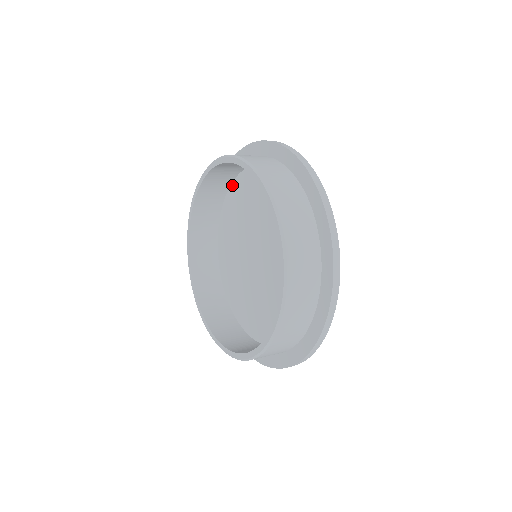
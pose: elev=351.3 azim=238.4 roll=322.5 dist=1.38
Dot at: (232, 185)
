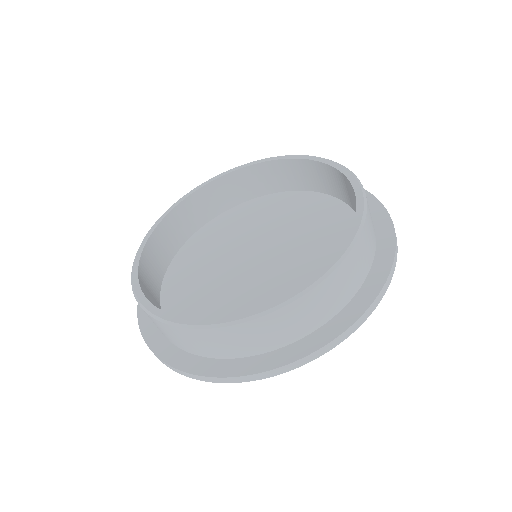
Dot at: (173, 261)
